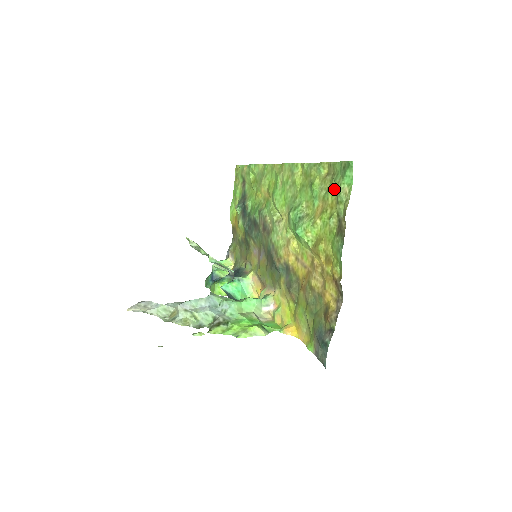
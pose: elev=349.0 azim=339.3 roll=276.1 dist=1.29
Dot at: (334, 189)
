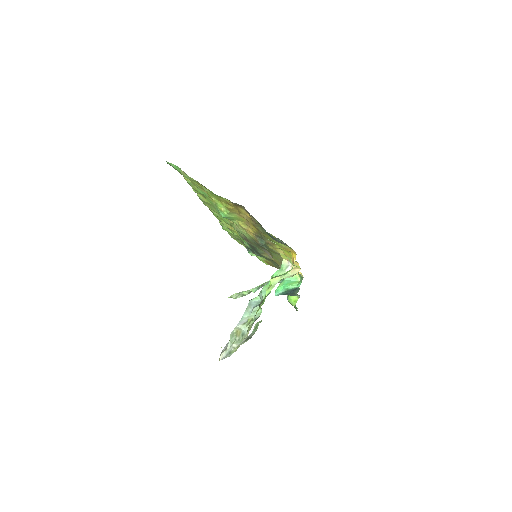
Dot at: occluded
